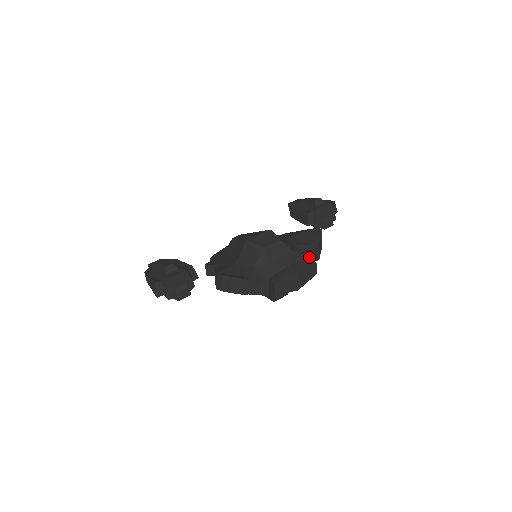
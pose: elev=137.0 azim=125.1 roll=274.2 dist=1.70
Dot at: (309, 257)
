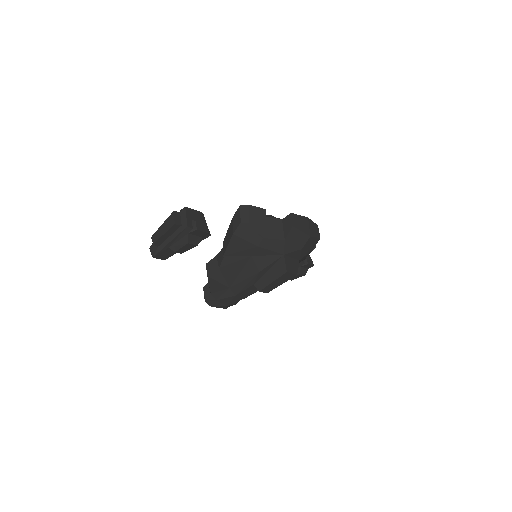
Dot at: occluded
